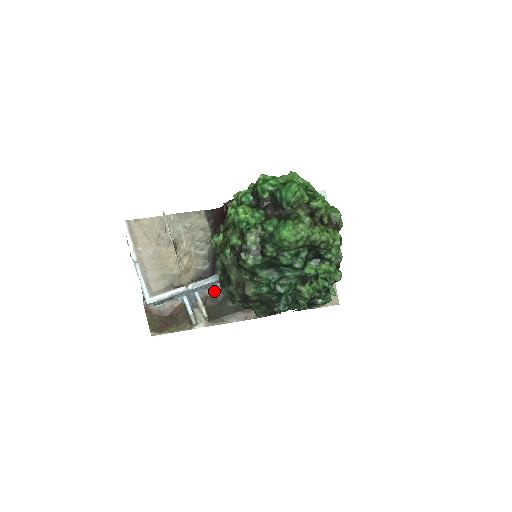
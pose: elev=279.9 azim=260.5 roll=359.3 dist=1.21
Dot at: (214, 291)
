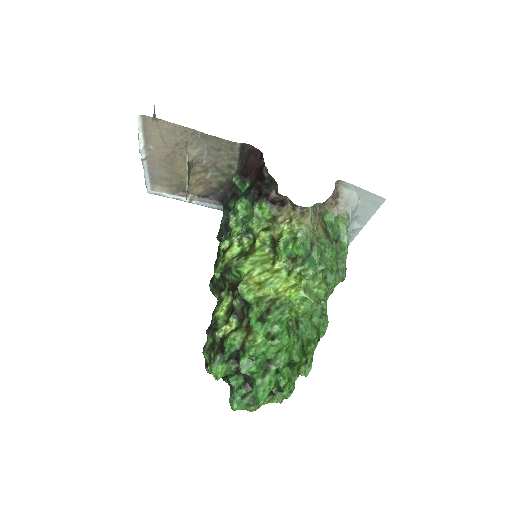
Dot at: occluded
